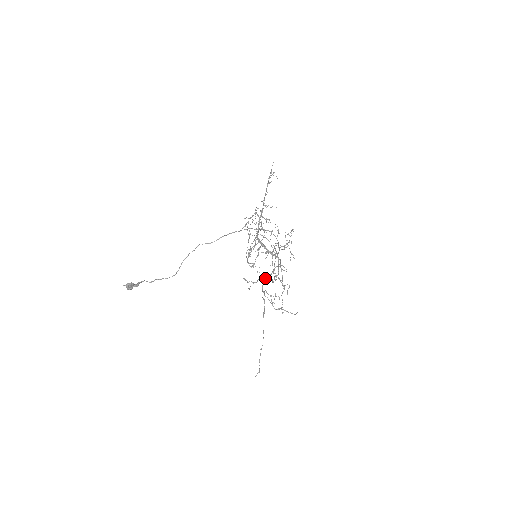
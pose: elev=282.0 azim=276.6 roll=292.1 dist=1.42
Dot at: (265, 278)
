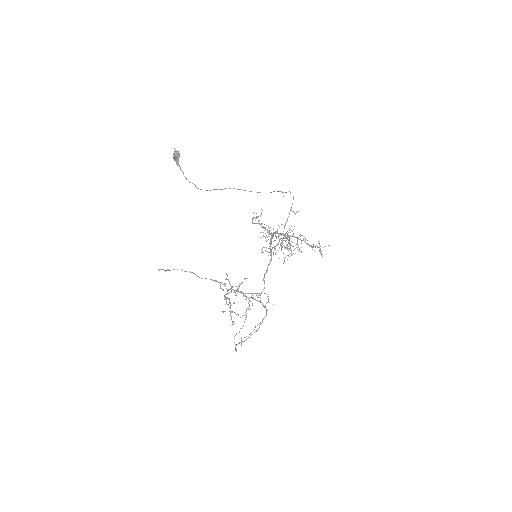
Dot at: (240, 292)
